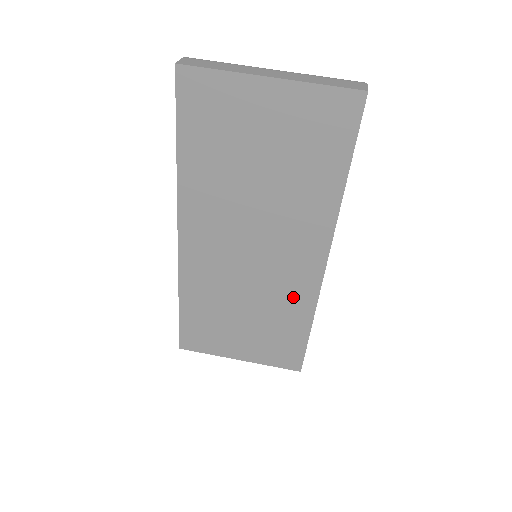
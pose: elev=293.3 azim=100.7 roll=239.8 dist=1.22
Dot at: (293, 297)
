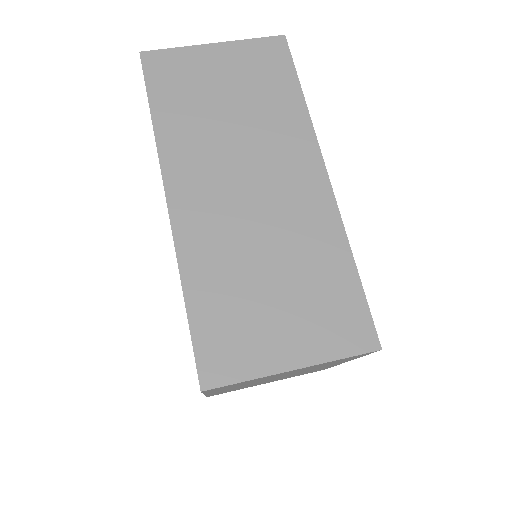
Dot at: (315, 228)
